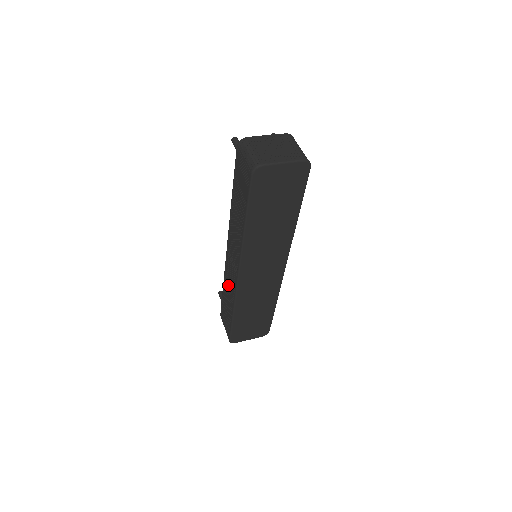
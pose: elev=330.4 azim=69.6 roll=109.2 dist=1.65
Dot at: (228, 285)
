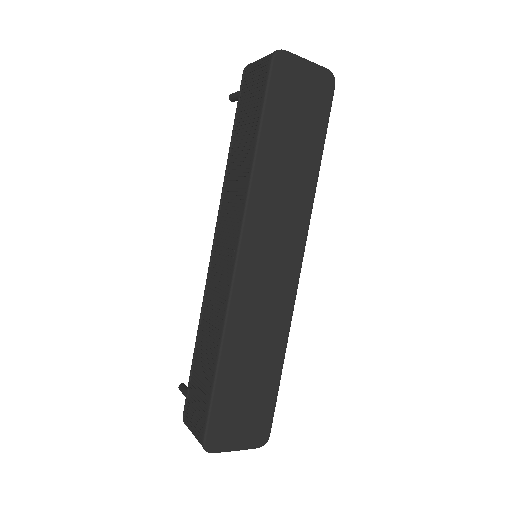
Dot at: (210, 314)
